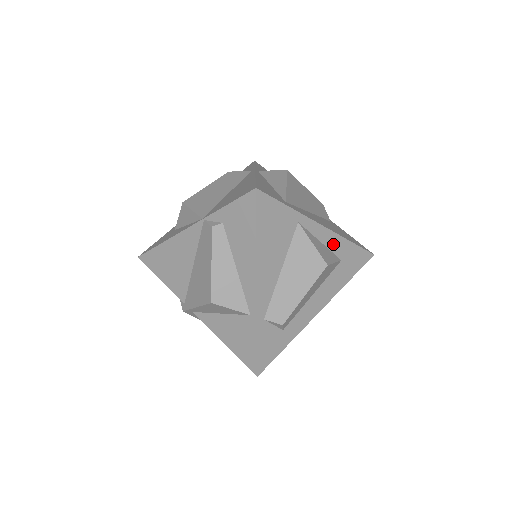
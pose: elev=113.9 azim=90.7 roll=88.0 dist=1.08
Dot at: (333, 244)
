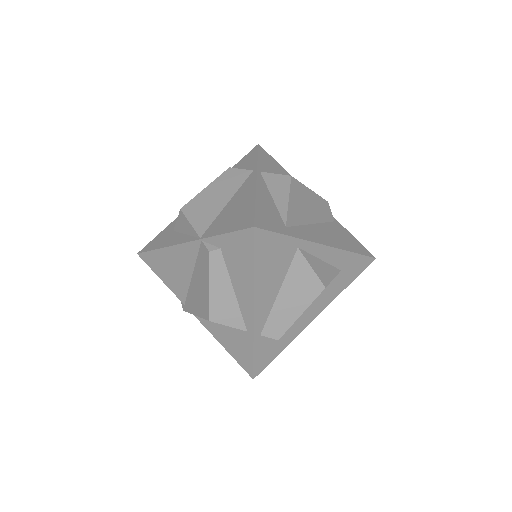
Dot at: (333, 258)
